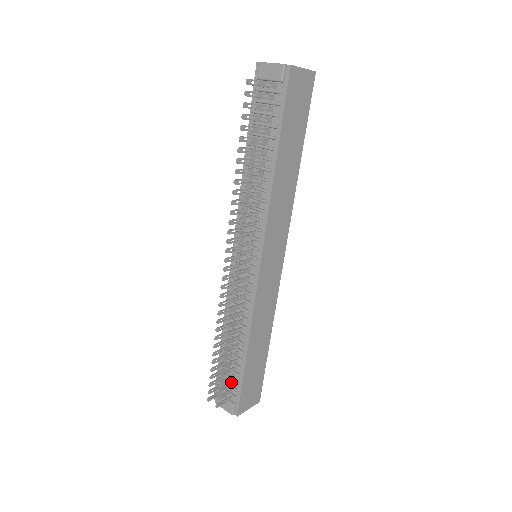
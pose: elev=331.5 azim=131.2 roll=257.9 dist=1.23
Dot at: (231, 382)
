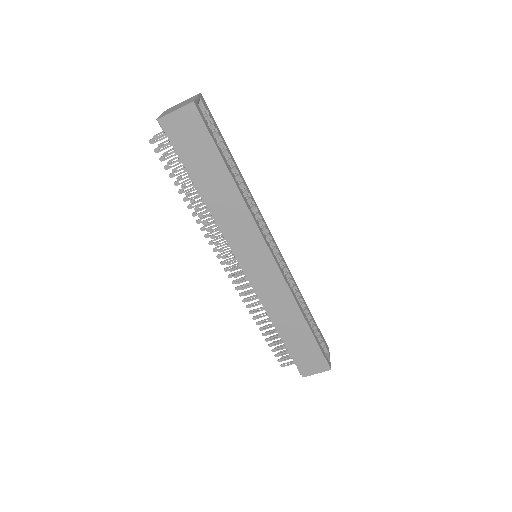
Dot at: occluded
